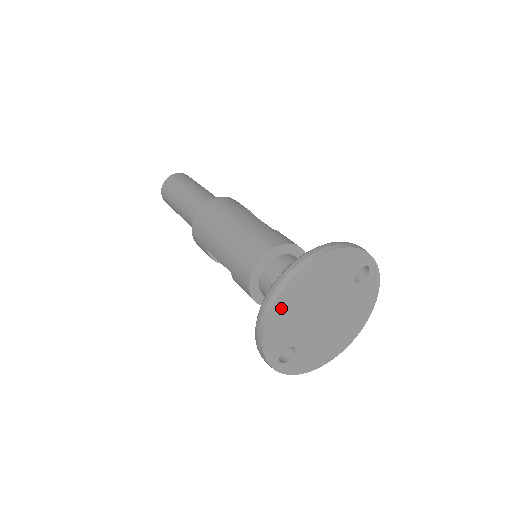
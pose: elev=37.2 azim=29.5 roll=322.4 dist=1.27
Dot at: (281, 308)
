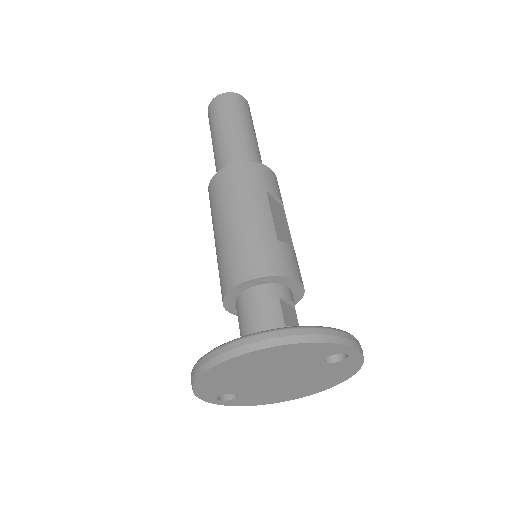
Dot at: (215, 374)
